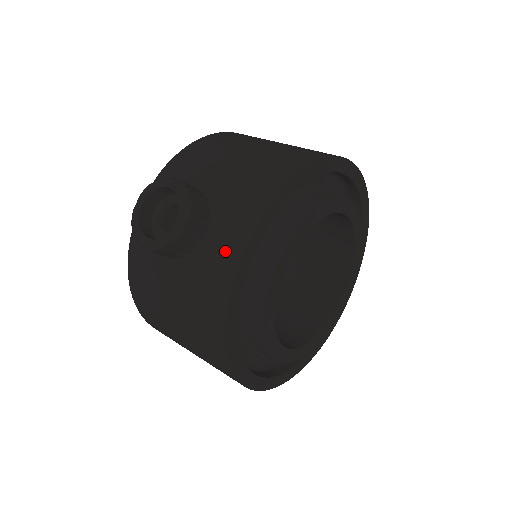
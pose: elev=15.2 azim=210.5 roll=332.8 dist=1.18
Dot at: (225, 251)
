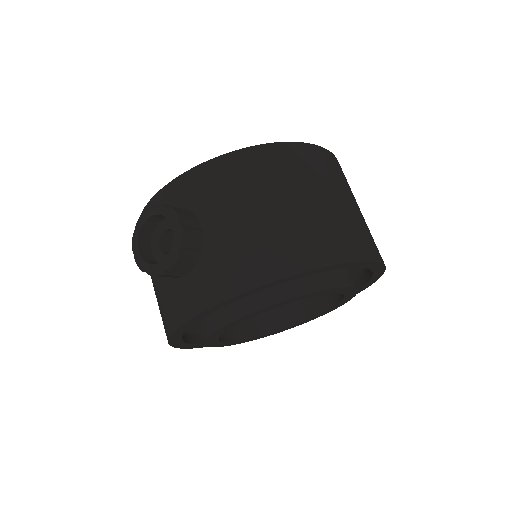
Dot at: (193, 296)
